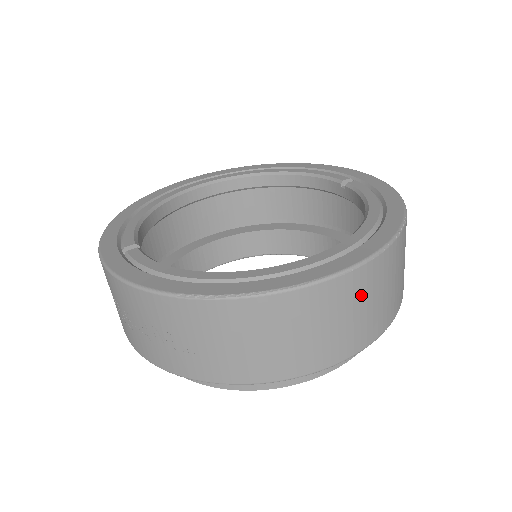
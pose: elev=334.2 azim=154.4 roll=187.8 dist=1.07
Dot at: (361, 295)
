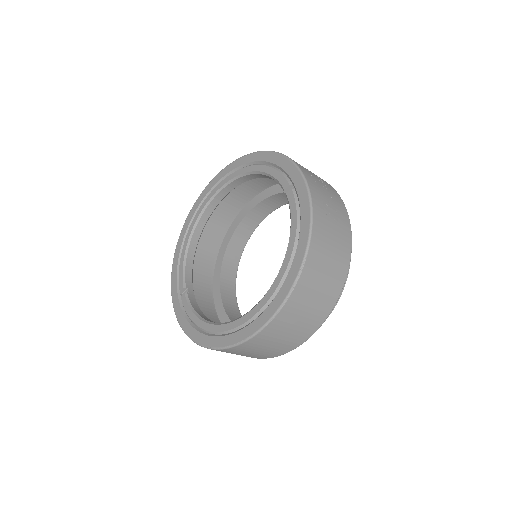
Dot at: (285, 326)
